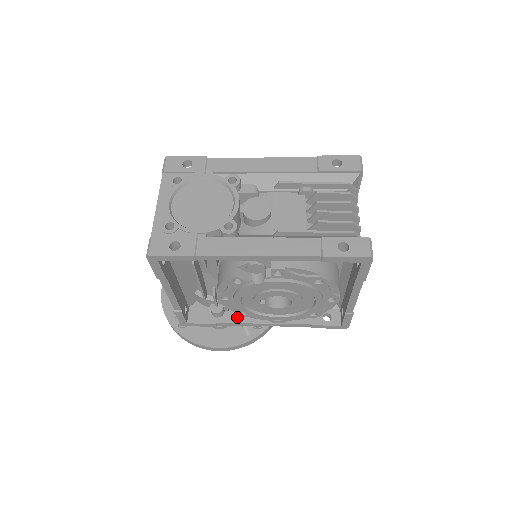
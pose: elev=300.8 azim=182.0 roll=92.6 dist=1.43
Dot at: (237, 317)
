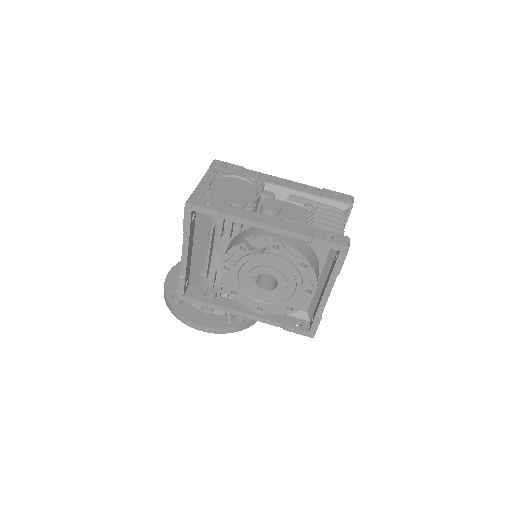
Dot at: (225, 303)
